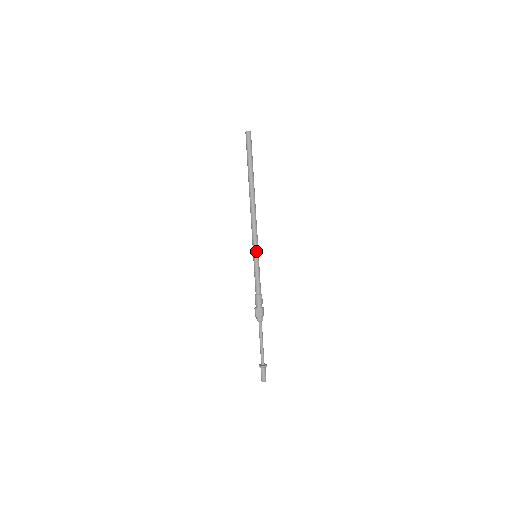
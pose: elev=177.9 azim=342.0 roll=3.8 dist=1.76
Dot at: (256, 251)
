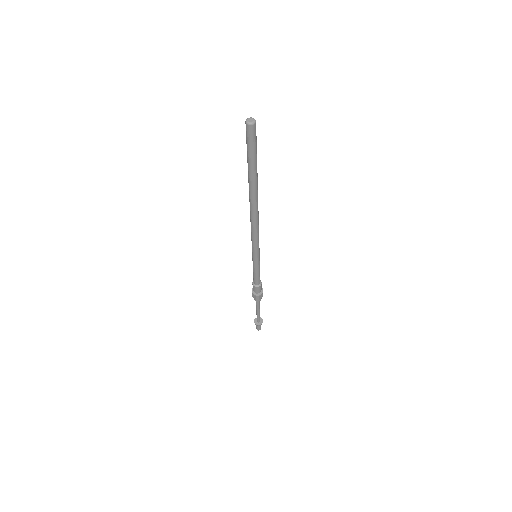
Dot at: (255, 255)
